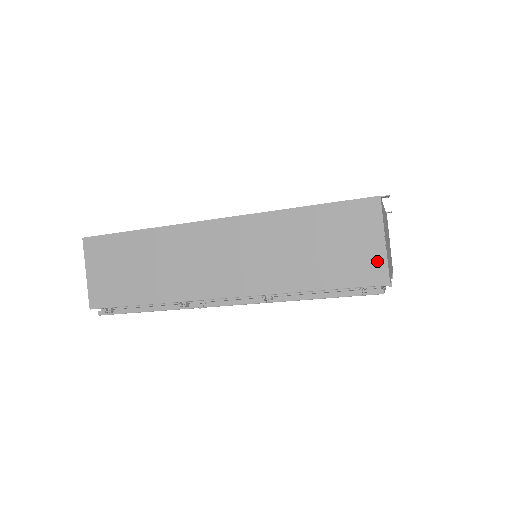
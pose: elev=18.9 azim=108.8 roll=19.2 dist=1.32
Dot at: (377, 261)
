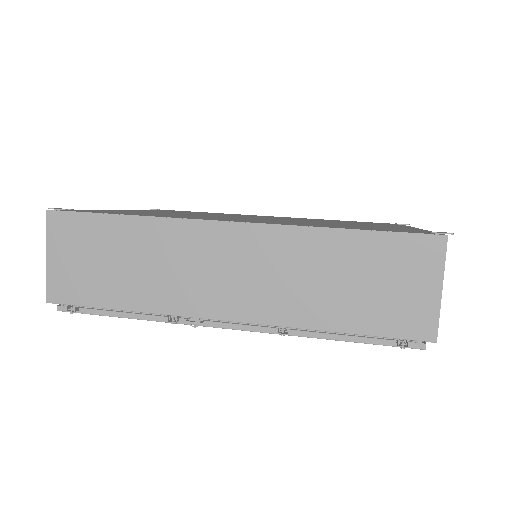
Dot at: (427, 312)
